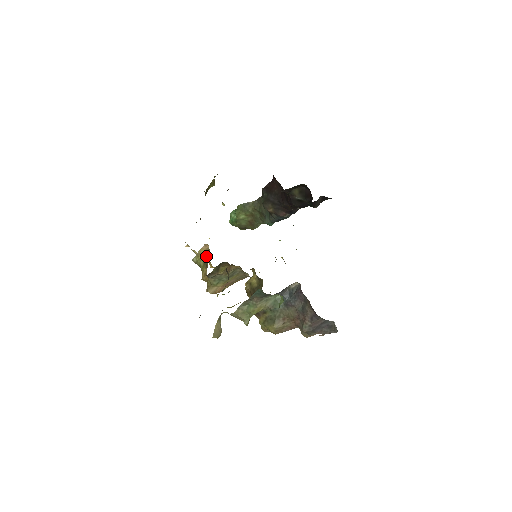
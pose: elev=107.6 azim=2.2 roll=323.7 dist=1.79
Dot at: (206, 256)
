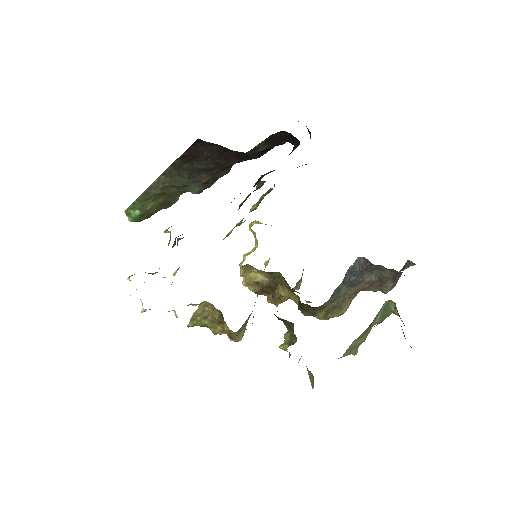
Dot at: (208, 312)
